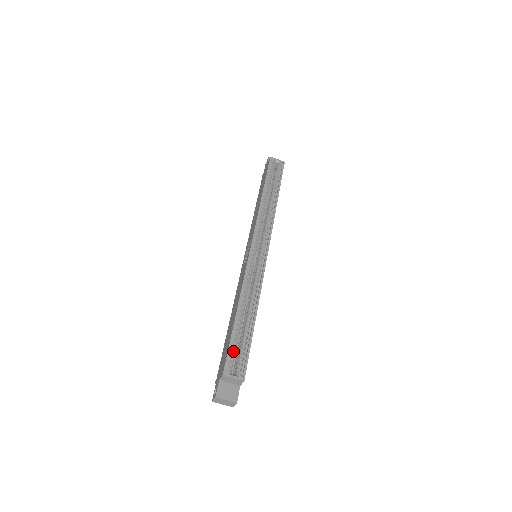
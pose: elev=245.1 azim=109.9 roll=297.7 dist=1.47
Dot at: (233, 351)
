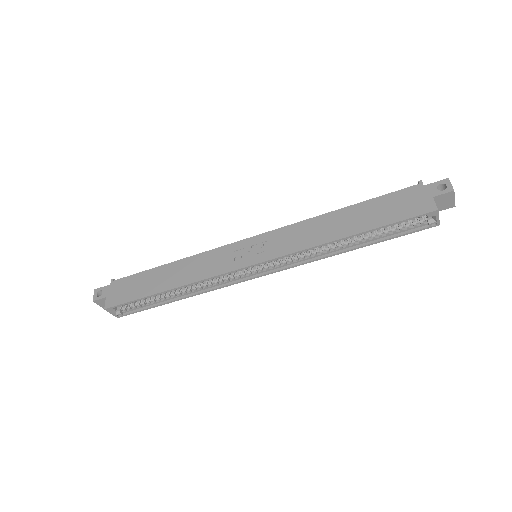
Dot at: occluded
